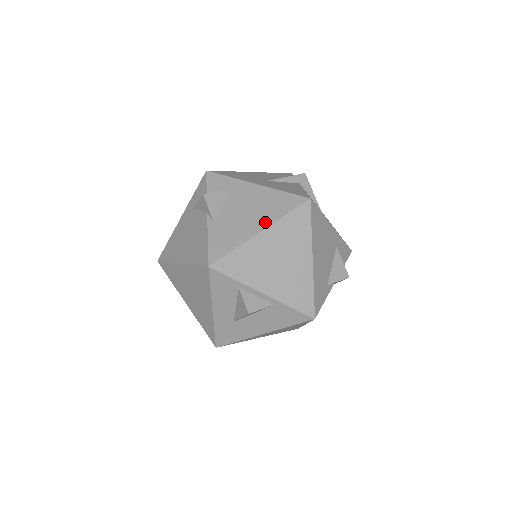
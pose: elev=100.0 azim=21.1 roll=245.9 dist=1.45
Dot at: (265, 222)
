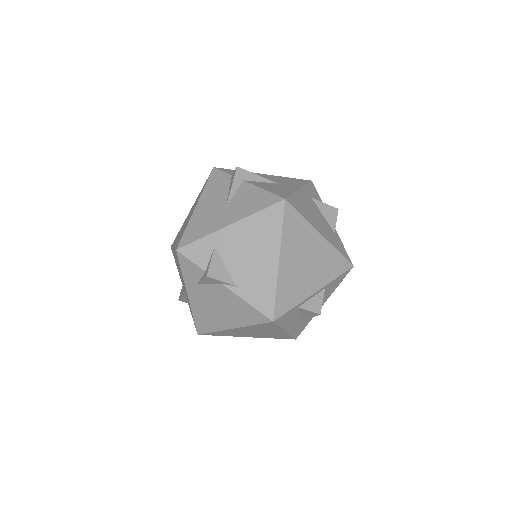
Dot at: (274, 250)
